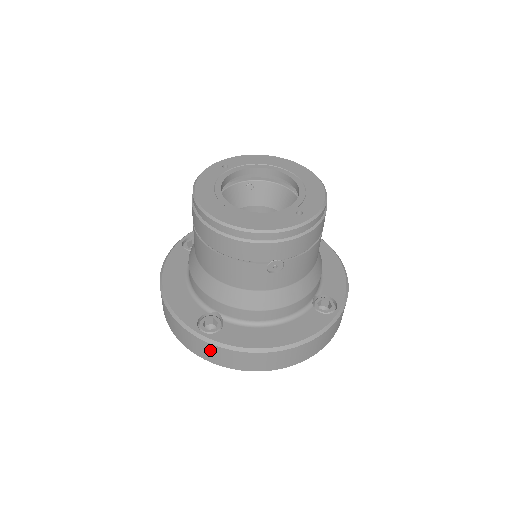
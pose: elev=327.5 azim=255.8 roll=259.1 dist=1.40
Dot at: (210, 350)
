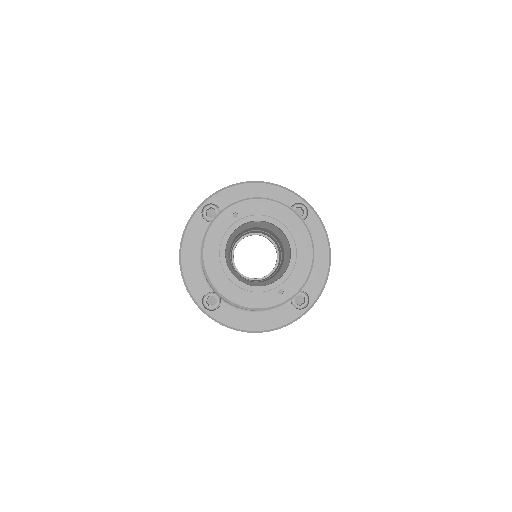
Dot at: occluded
